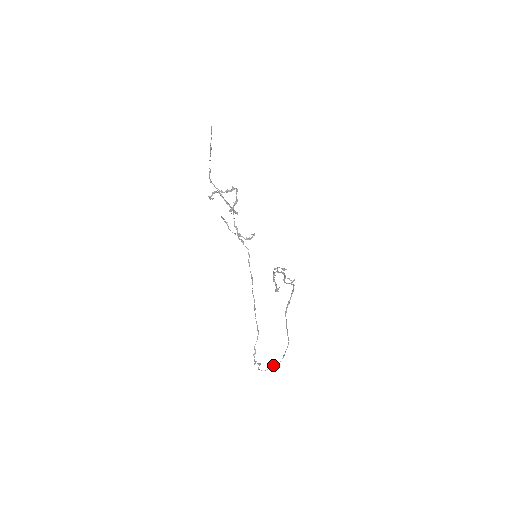
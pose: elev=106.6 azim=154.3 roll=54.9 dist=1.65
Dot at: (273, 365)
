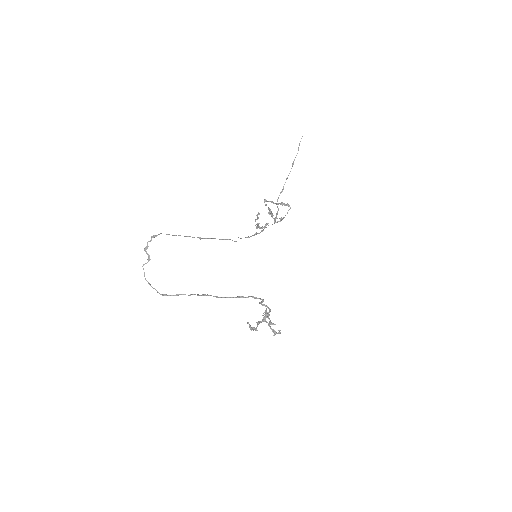
Dot at: (159, 293)
